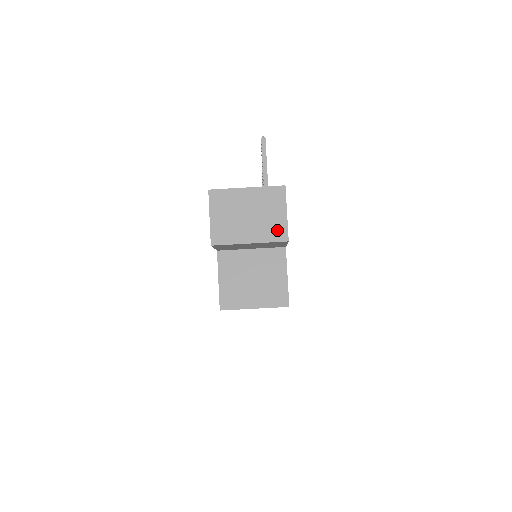
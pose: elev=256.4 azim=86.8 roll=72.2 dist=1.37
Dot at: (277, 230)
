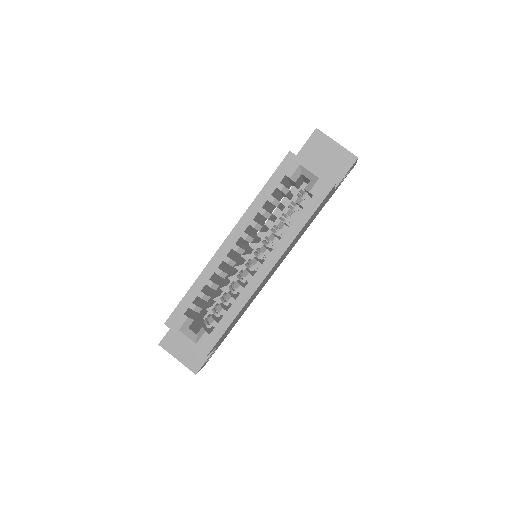
Dot at: occluded
